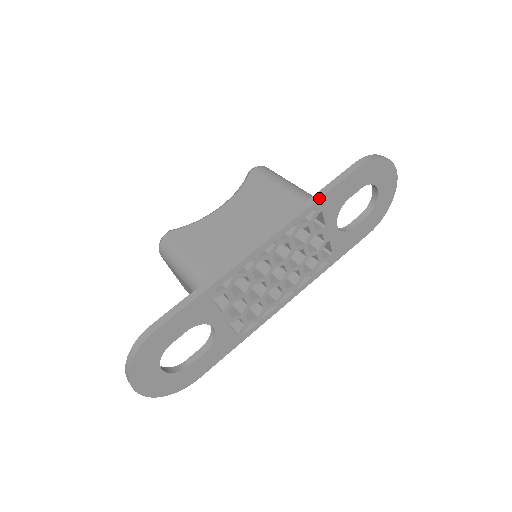
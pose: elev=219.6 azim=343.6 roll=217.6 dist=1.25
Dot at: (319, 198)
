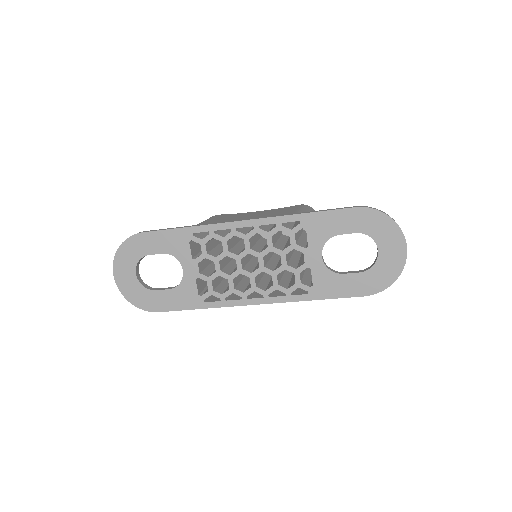
Dot at: (305, 213)
